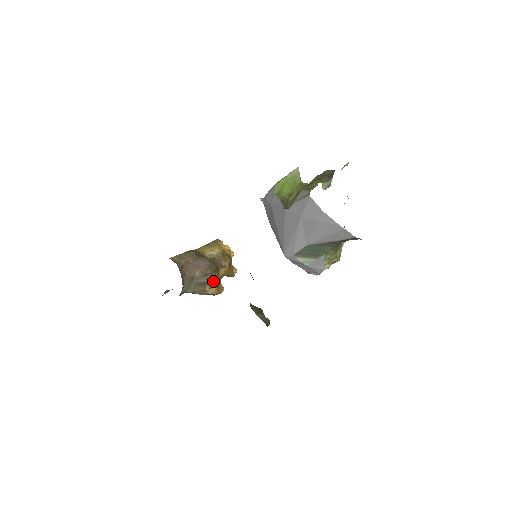
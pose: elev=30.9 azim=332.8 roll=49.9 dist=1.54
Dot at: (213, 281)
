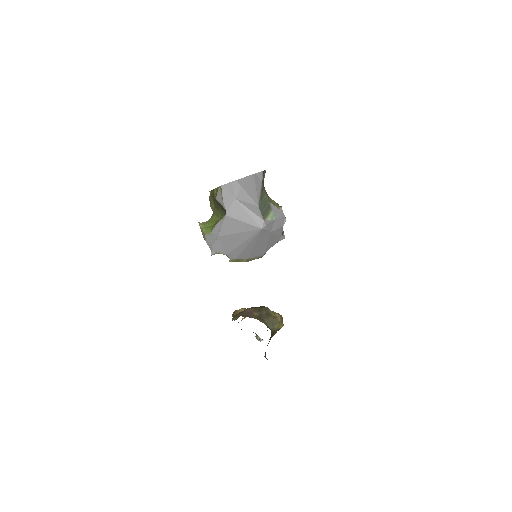
Dot at: (268, 308)
